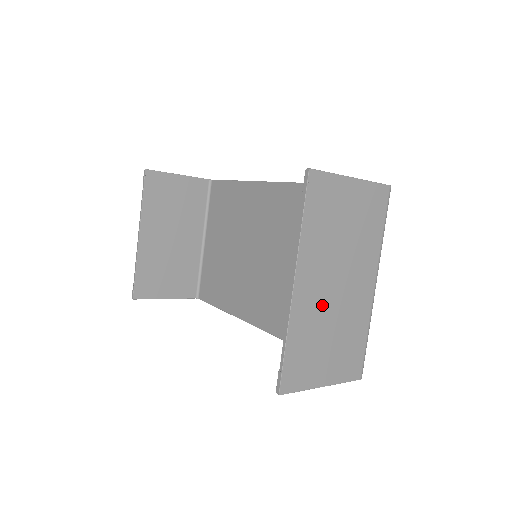
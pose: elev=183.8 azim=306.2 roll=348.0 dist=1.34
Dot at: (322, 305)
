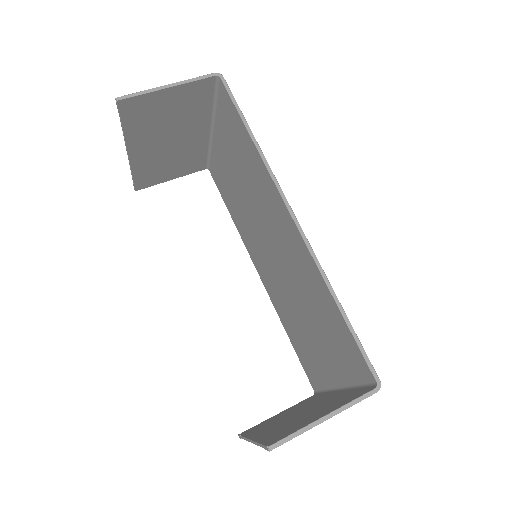
Dot at: occluded
